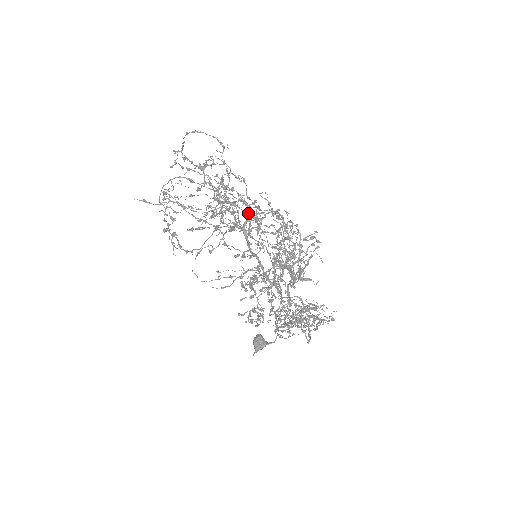
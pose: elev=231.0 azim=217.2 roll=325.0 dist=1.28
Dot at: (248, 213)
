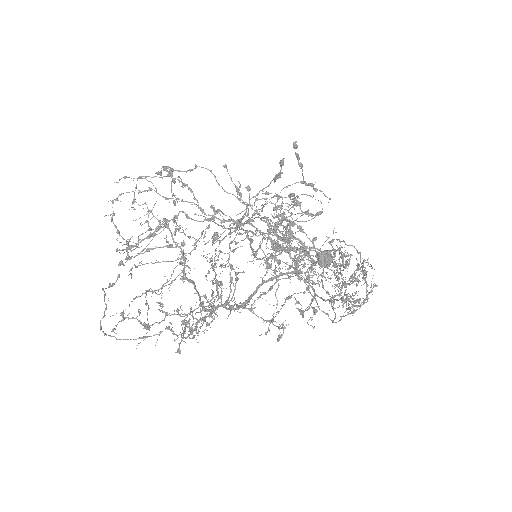
Dot at: occluded
